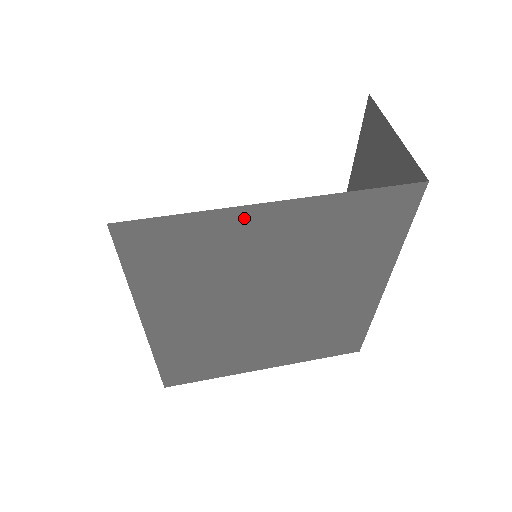
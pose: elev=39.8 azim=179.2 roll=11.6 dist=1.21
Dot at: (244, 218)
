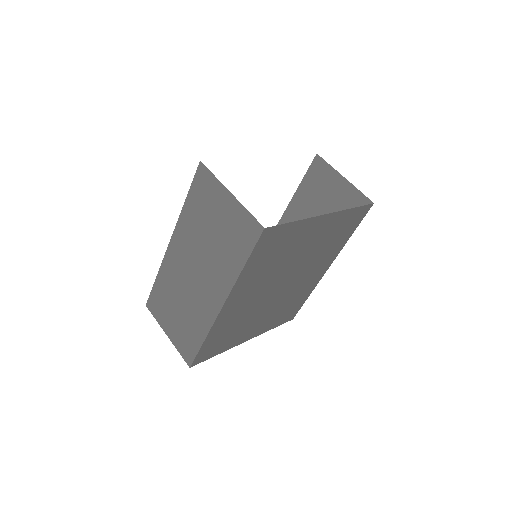
Dot at: (311, 224)
